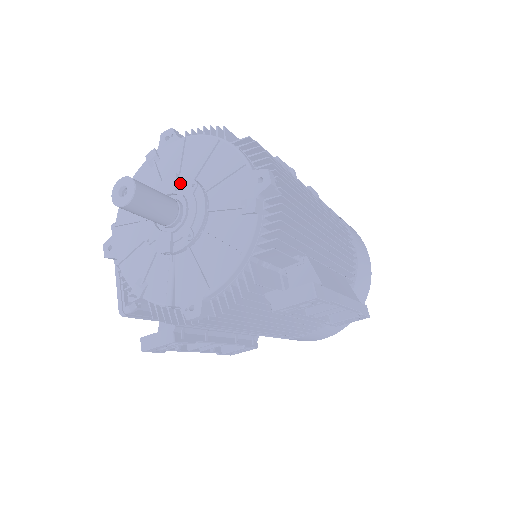
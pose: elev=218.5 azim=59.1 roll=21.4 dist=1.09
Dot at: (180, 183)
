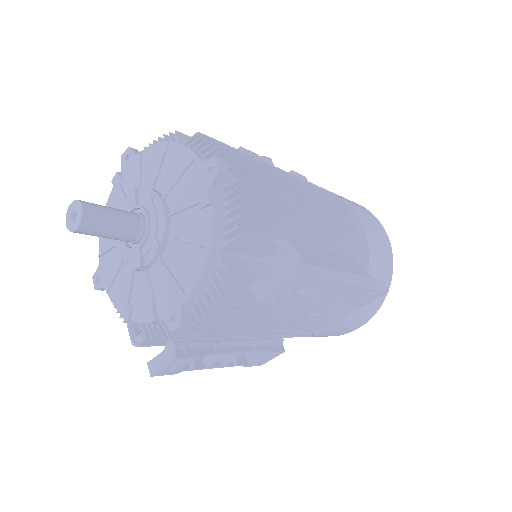
Dot at: (140, 196)
